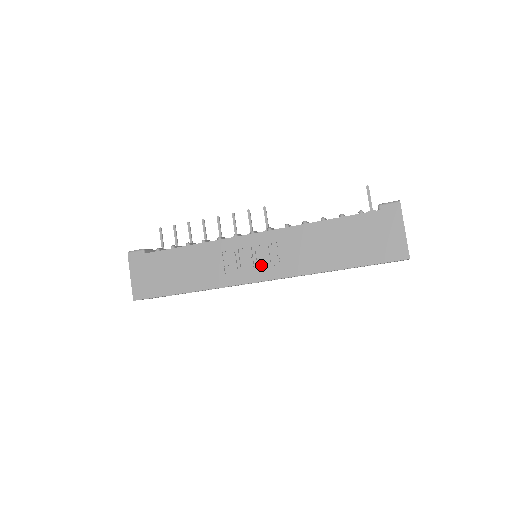
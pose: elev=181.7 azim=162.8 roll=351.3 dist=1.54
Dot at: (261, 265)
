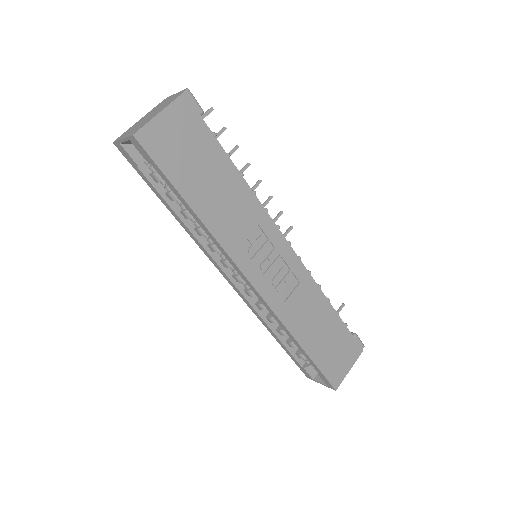
Dot at: (269, 277)
